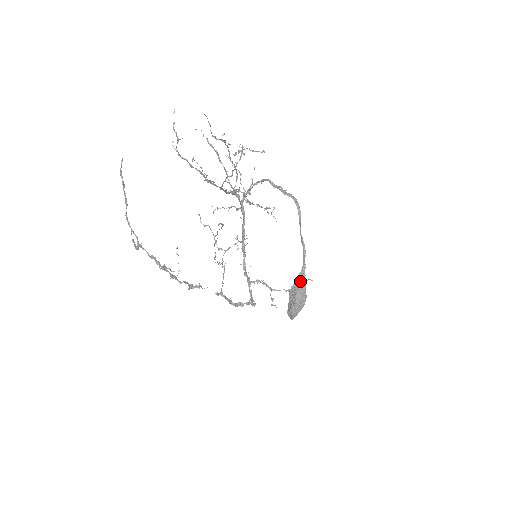
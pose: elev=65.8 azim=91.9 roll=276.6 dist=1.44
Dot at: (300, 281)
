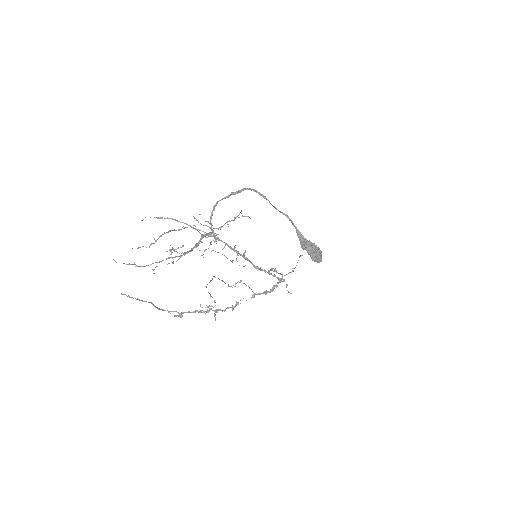
Dot at: (302, 241)
